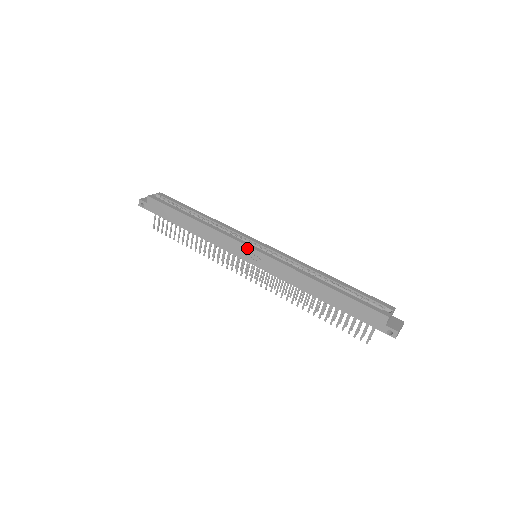
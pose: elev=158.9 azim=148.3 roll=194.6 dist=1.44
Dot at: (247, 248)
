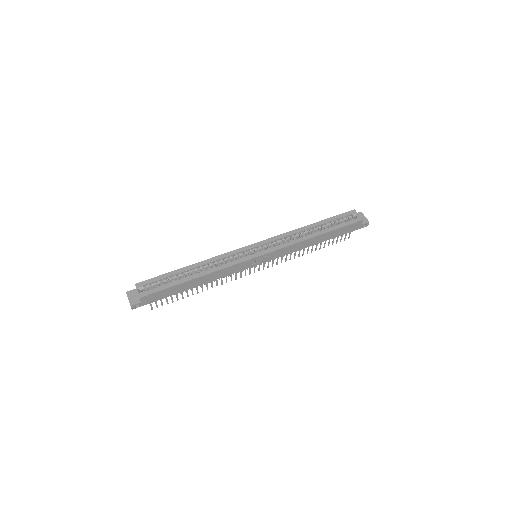
Dot at: (254, 259)
